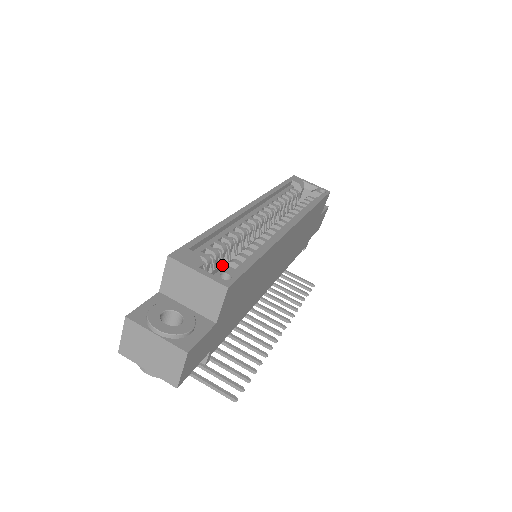
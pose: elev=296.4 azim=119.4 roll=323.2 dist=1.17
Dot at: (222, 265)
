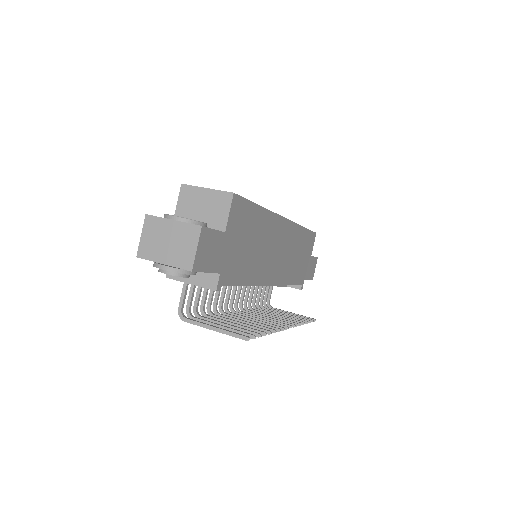
Dot at: occluded
